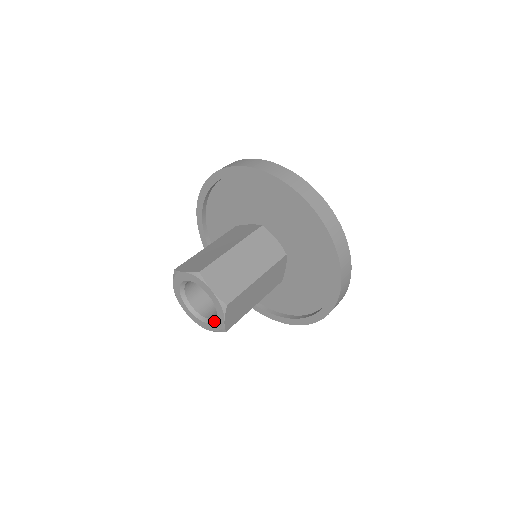
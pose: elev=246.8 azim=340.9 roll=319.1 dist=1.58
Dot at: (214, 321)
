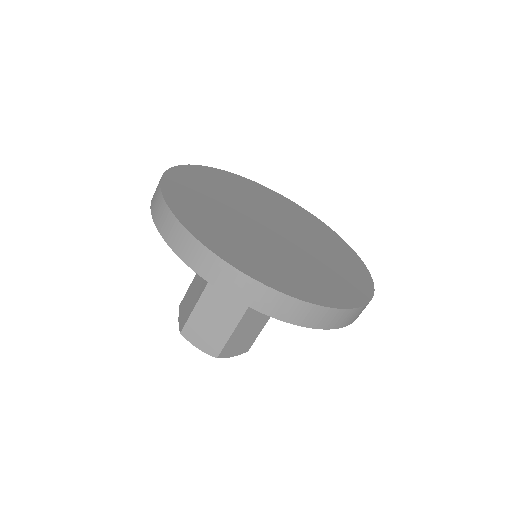
Dot at: occluded
